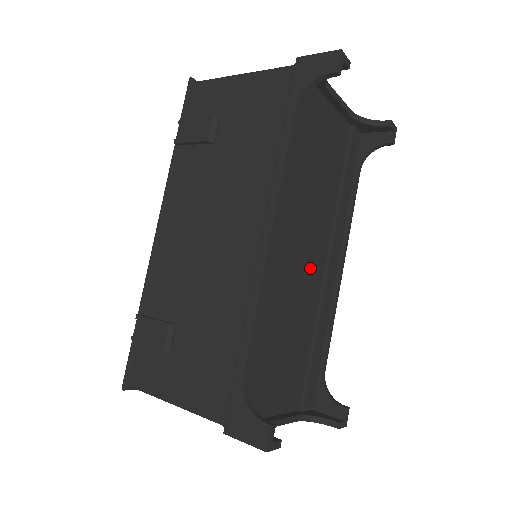
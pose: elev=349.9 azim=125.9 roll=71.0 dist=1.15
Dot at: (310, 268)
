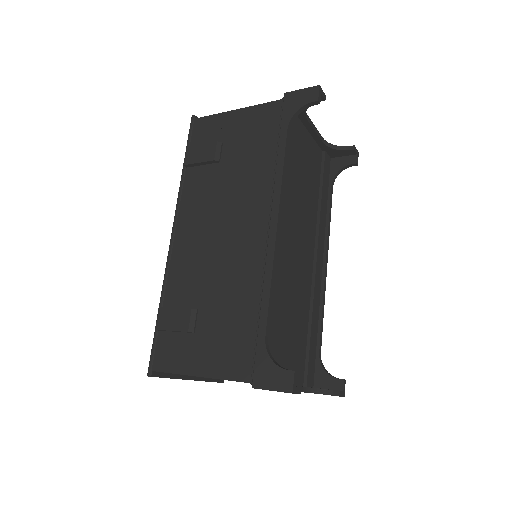
Dot at: (303, 261)
